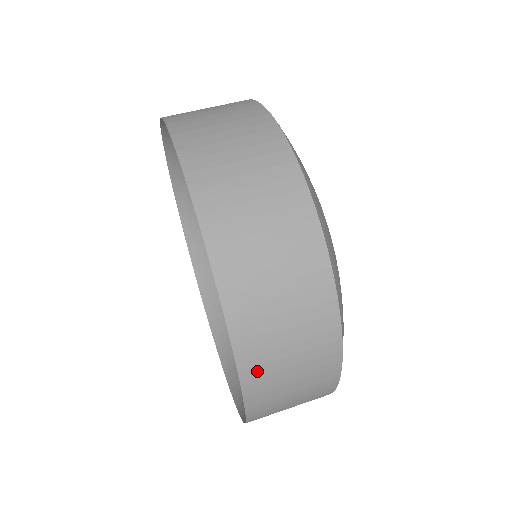
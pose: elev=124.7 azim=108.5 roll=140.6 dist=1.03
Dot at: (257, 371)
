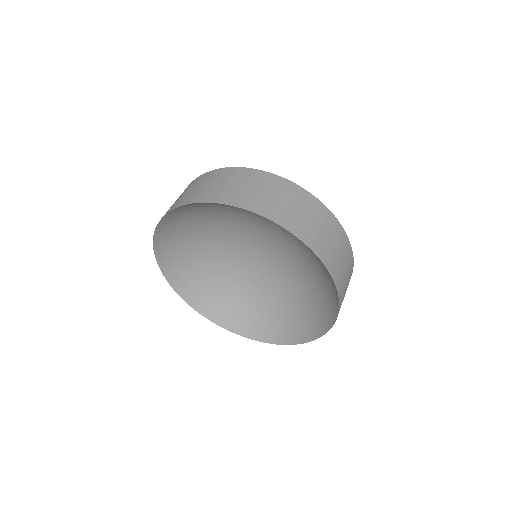
Dot at: occluded
